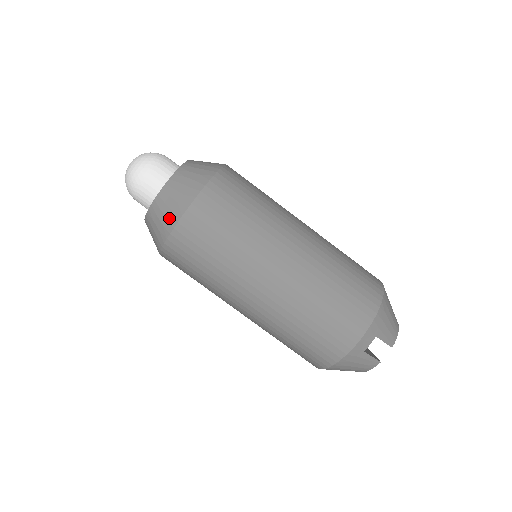
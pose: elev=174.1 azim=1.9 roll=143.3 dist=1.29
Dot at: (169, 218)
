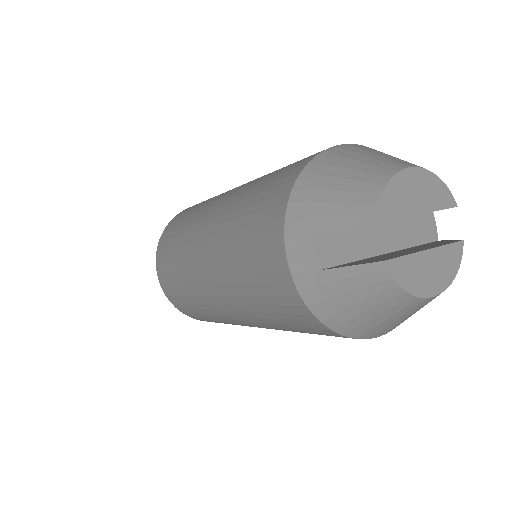
Dot at: occluded
